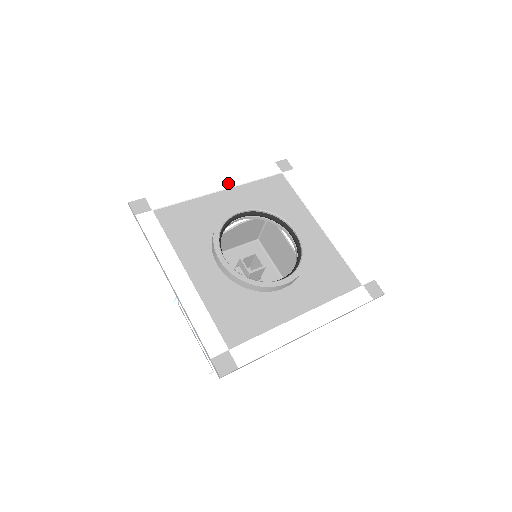
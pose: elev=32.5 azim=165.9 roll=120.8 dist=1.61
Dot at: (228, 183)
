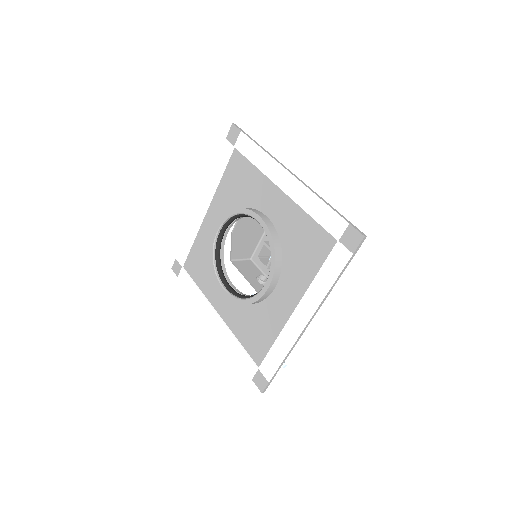
Dot at: (206, 200)
